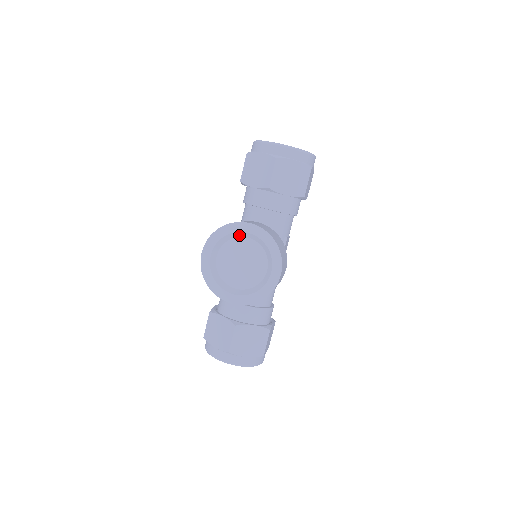
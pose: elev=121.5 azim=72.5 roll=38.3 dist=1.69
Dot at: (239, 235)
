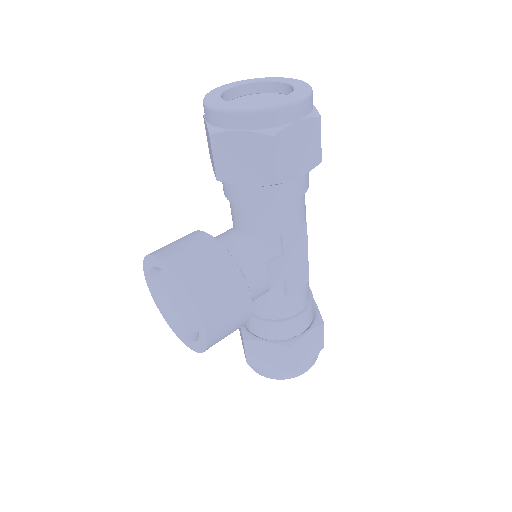
Dot at: occluded
